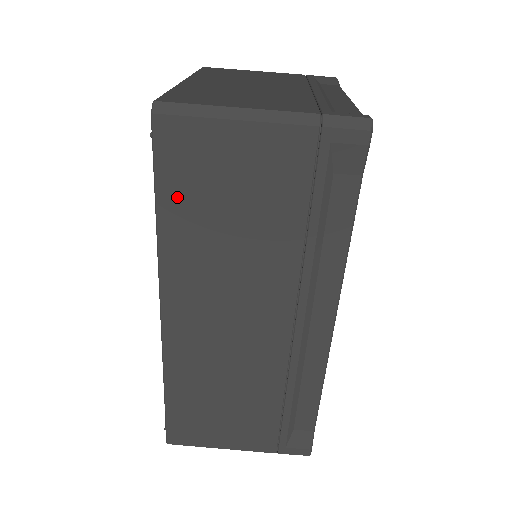
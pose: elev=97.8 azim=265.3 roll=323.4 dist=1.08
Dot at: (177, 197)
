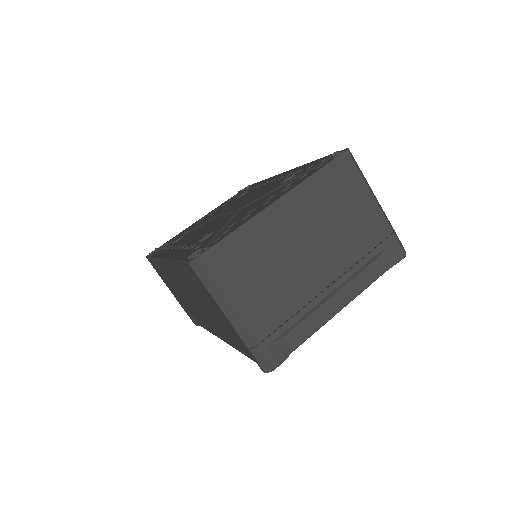
Dot at: (185, 273)
